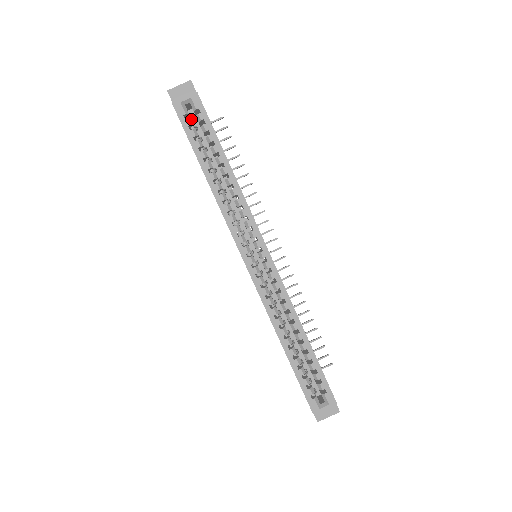
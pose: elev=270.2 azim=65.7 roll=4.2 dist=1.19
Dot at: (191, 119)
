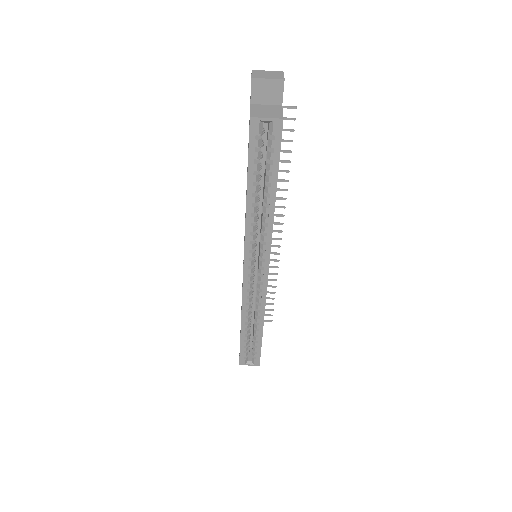
Dot at: occluded
